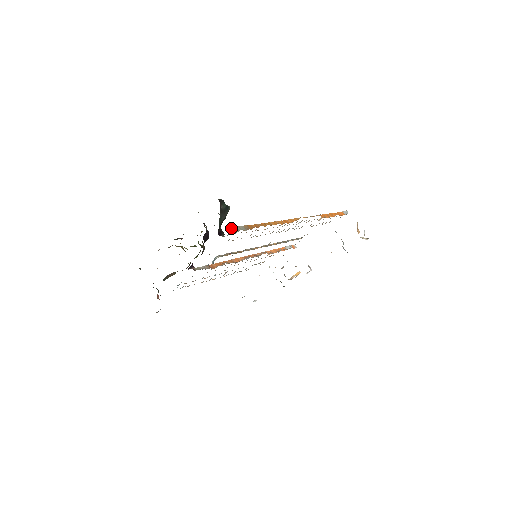
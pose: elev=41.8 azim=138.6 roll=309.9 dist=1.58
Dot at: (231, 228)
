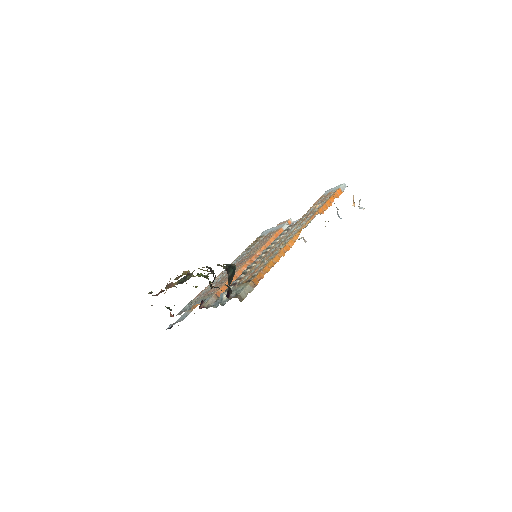
Dot at: (239, 296)
